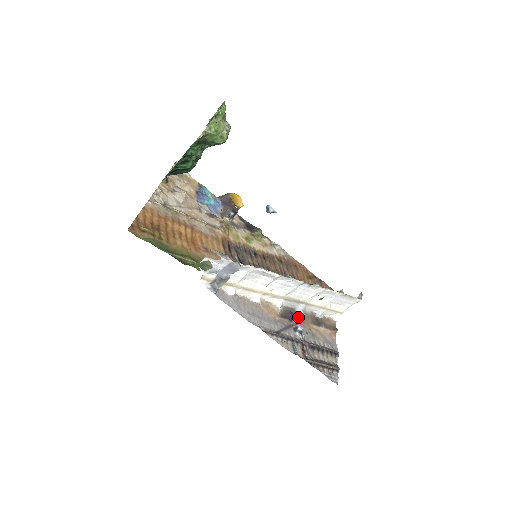
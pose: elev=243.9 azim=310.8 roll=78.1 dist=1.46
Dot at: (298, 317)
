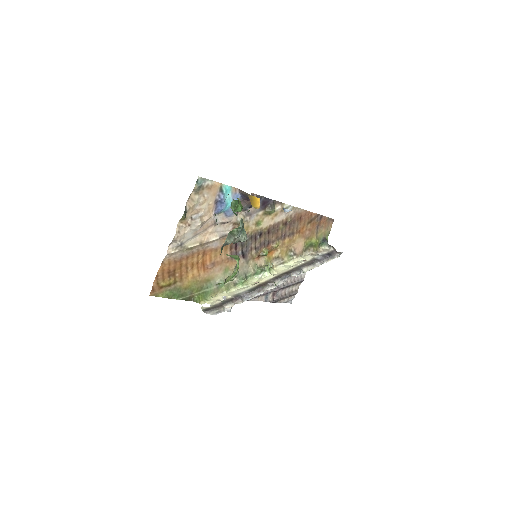
Dot at: occluded
